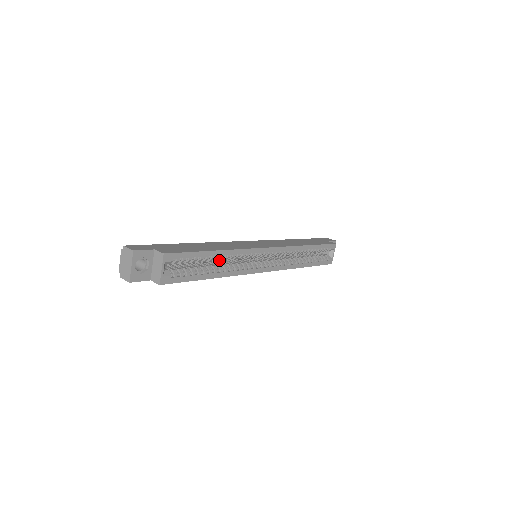
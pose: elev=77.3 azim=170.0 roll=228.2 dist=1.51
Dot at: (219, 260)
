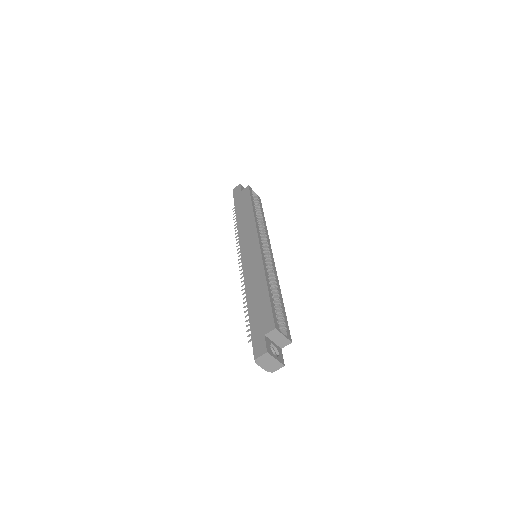
Dot at: occluded
